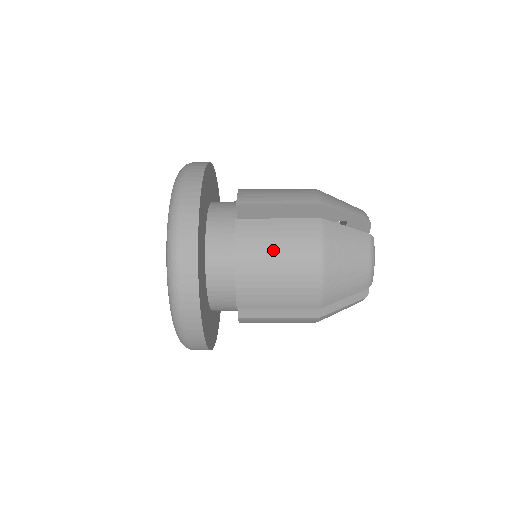
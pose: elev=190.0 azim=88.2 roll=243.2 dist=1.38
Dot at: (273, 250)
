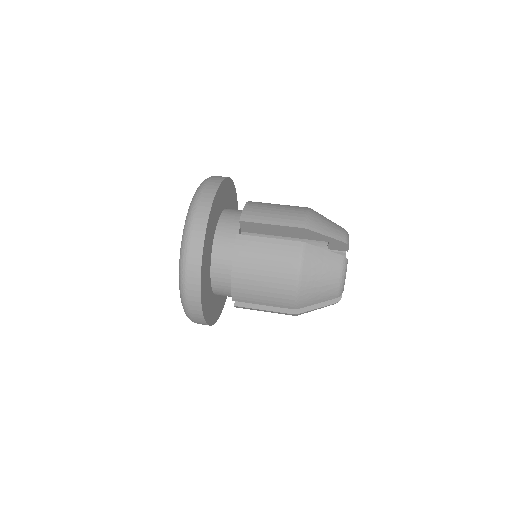
Dot at: (262, 263)
